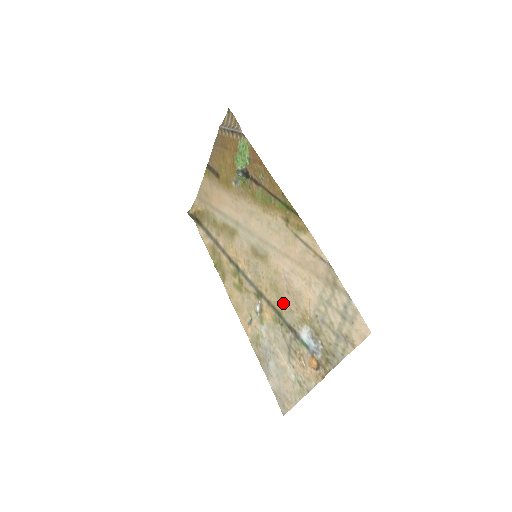
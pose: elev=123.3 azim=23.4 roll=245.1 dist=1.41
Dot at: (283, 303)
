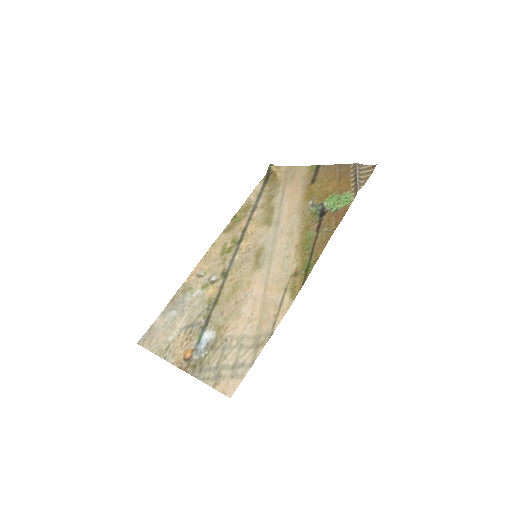
Dot at: (226, 302)
